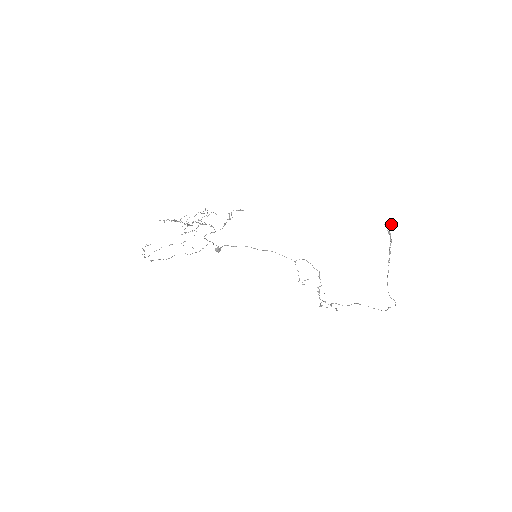
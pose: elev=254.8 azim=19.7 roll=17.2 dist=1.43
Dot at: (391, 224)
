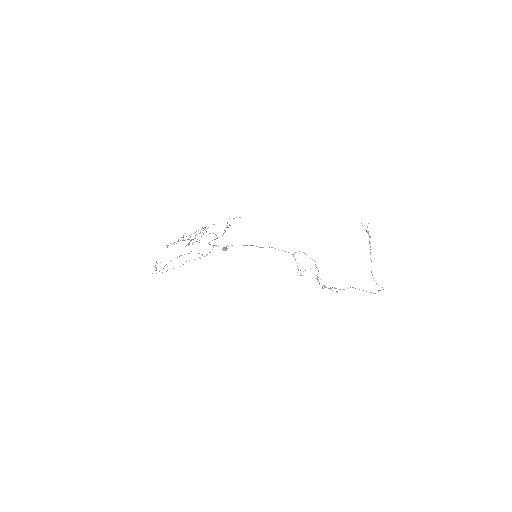
Dot at: (368, 223)
